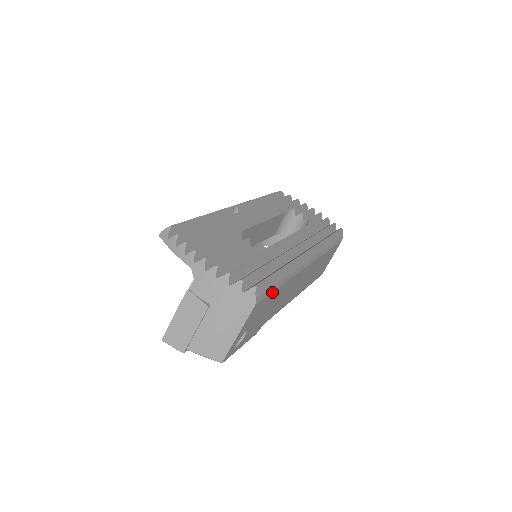
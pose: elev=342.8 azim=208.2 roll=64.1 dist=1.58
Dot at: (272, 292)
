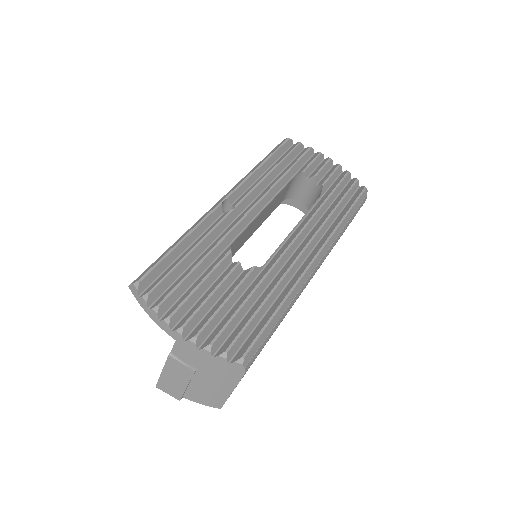
Dot at: (267, 340)
